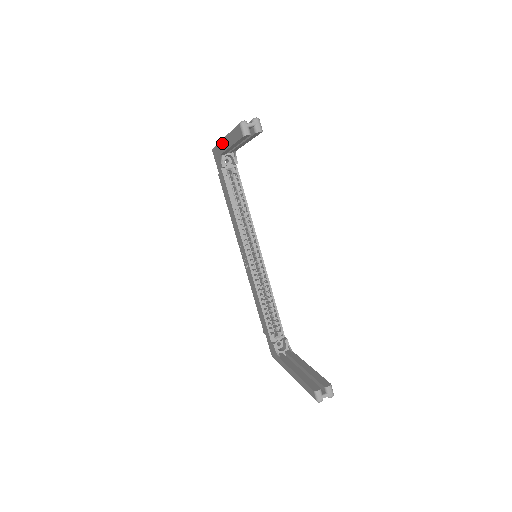
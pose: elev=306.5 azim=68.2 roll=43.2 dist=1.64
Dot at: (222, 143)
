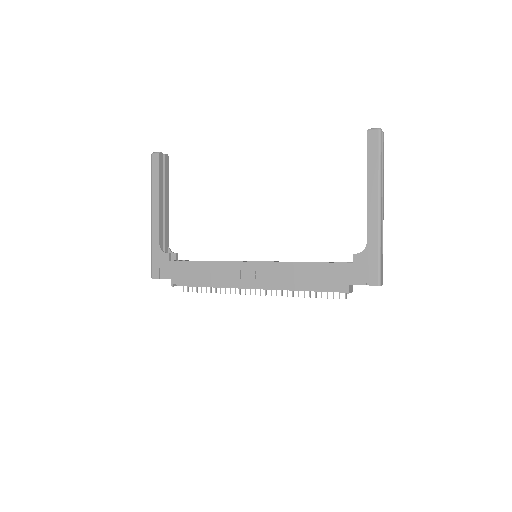
Dot at: (153, 225)
